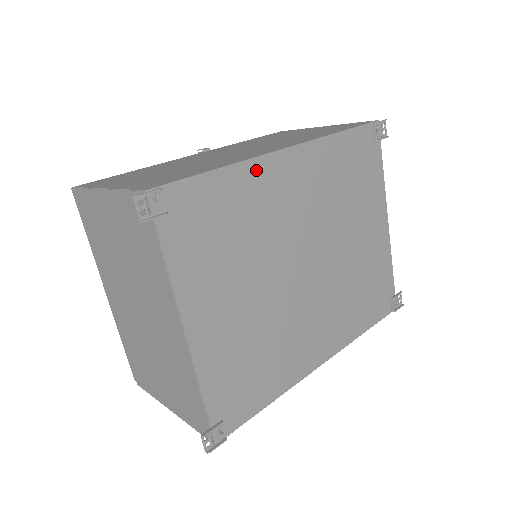
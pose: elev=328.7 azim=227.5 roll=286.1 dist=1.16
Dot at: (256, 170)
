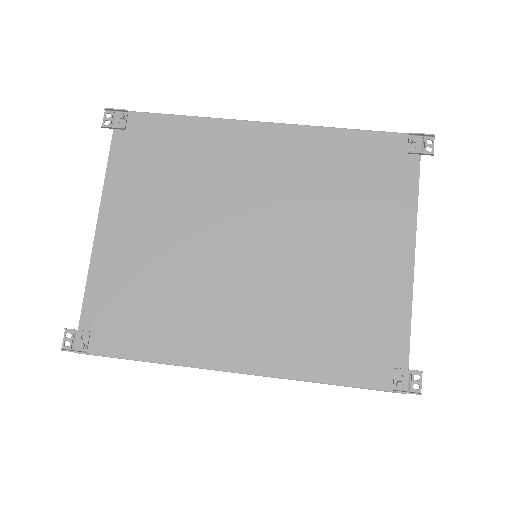
Dot at: (222, 129)
